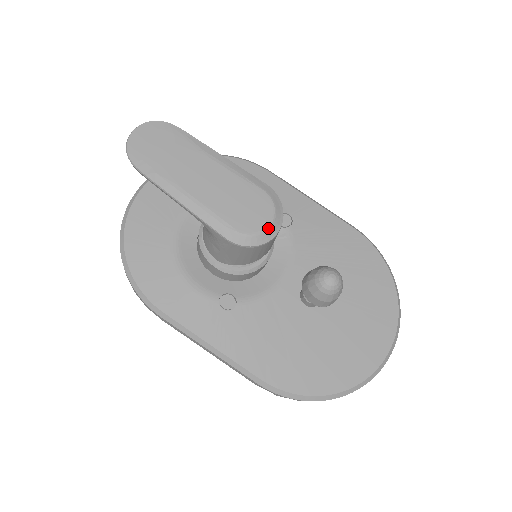
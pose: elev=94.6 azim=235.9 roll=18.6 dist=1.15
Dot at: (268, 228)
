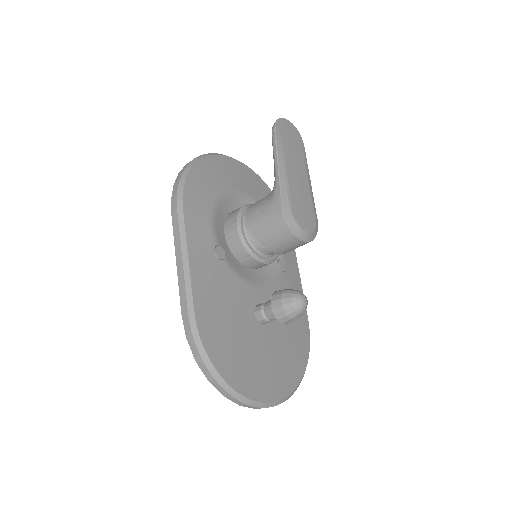
Dot at: (305, 231)
